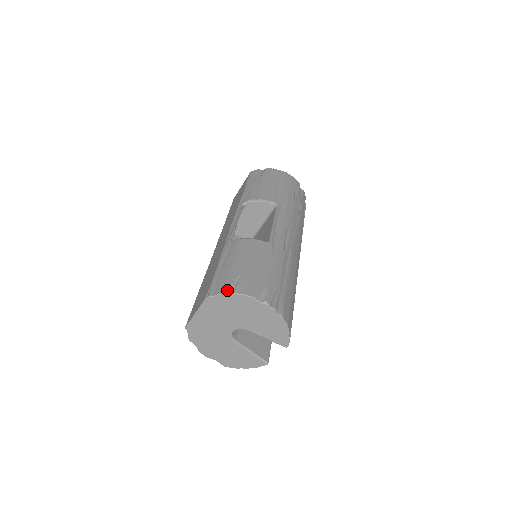
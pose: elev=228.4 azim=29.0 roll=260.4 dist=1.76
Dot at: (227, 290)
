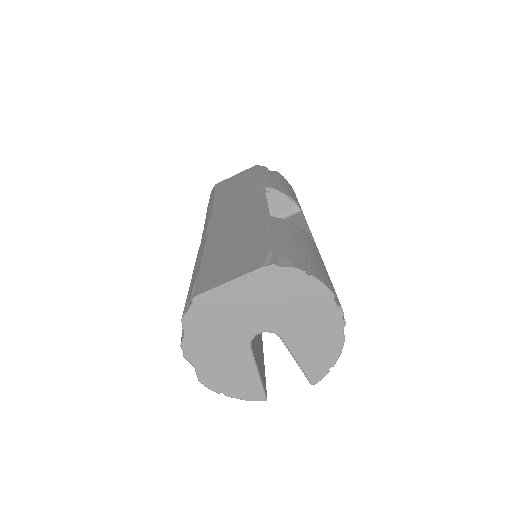
Dot at: (303, 268)
